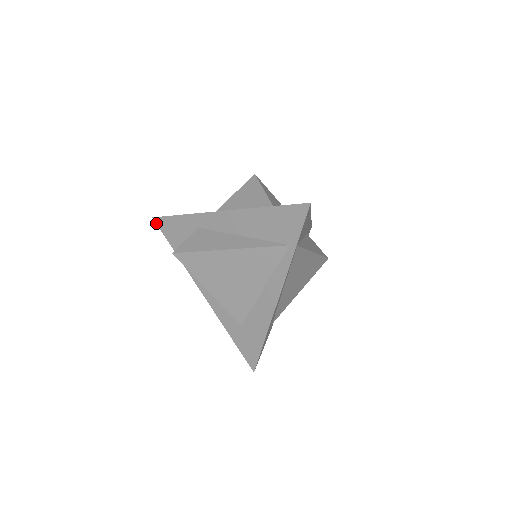
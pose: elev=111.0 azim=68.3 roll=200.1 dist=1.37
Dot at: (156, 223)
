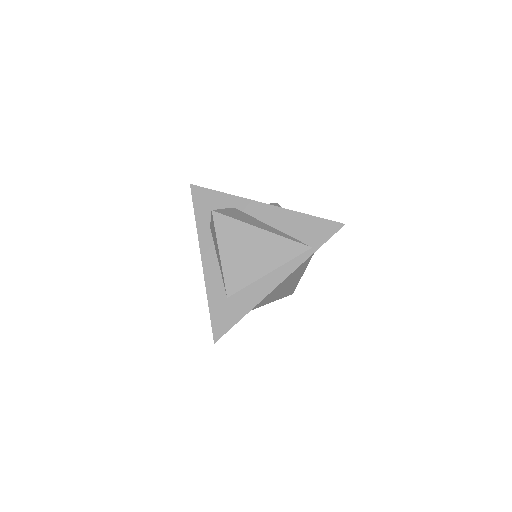
Dot at: (191, 189)
